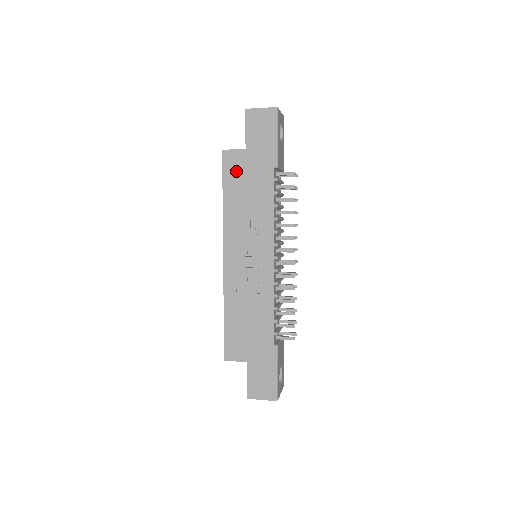
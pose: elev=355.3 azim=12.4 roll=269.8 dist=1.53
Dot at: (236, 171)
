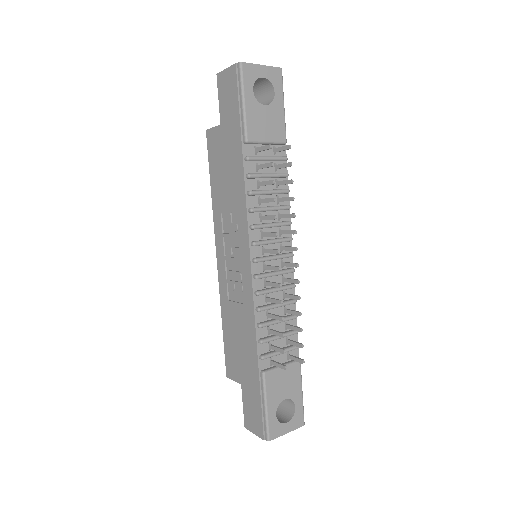
Dot at: (216, 153)
